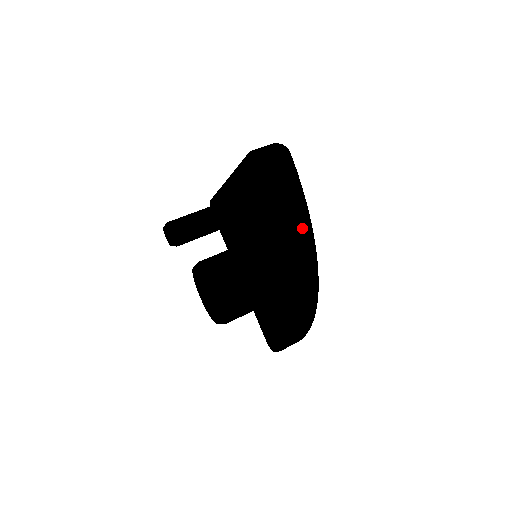
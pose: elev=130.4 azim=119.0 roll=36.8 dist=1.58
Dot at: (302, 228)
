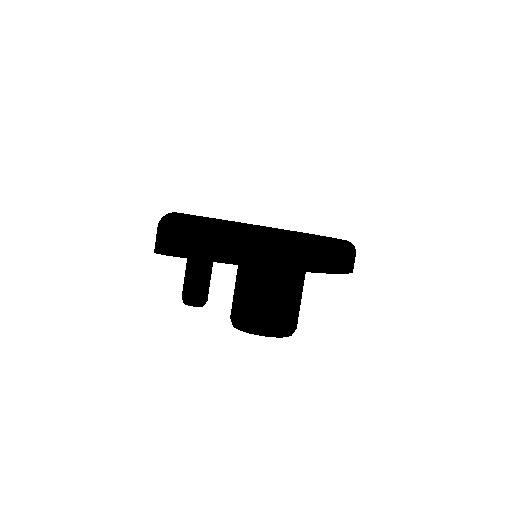
Dot at: (254, 244)
